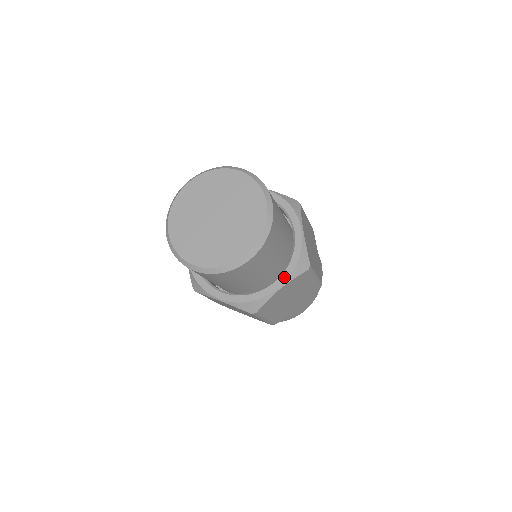
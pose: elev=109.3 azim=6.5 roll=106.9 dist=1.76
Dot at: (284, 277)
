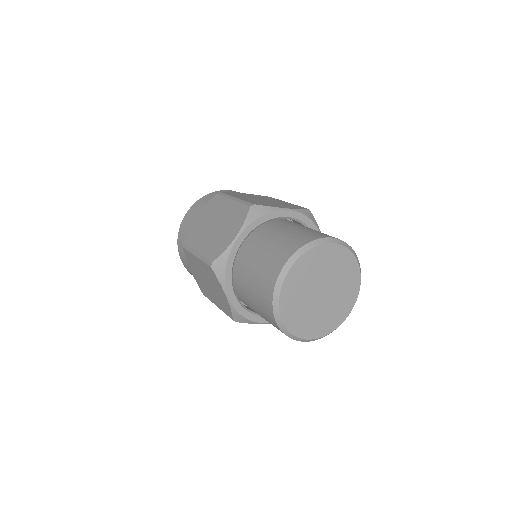
Dot at: occluded
